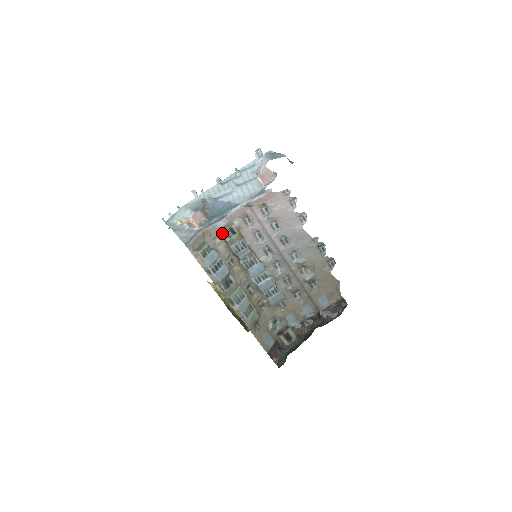
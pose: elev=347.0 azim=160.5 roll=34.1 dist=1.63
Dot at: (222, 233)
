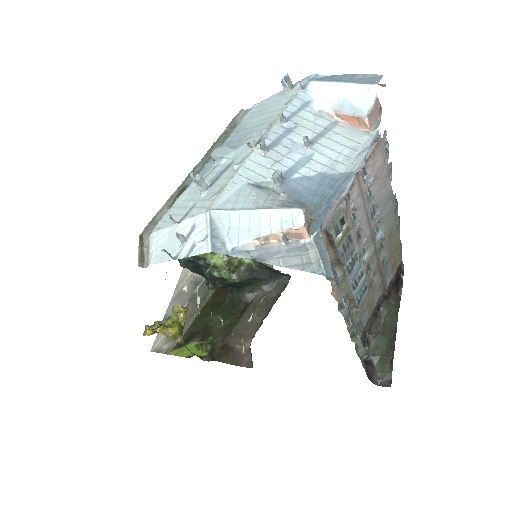
Dot at: (332, 232)
